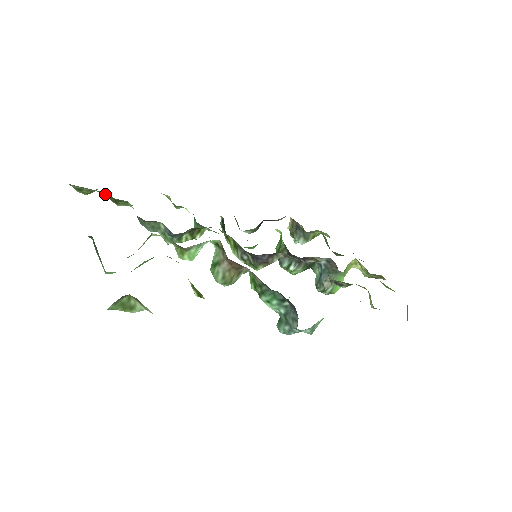
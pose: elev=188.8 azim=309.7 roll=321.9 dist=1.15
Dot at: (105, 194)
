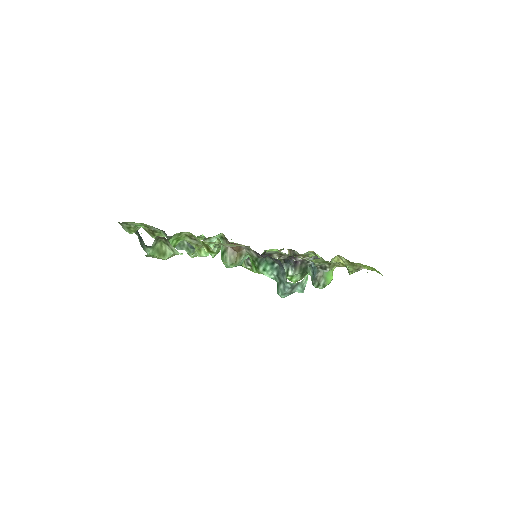
Dot at: (145, 228)
